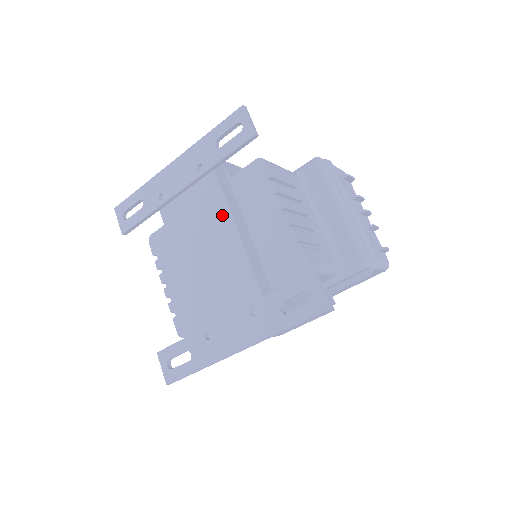
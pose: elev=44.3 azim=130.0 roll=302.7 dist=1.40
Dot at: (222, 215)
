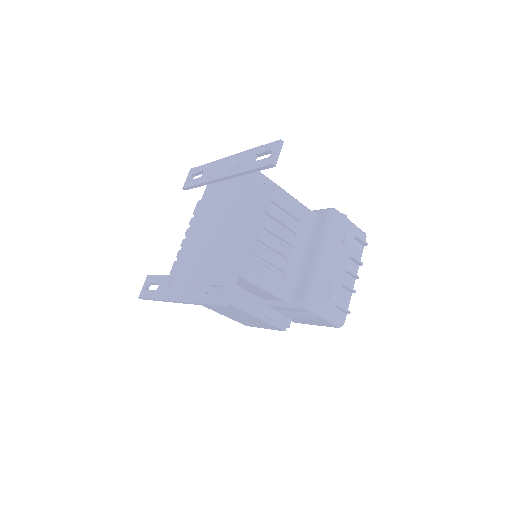
Dot at: (227, 208)
